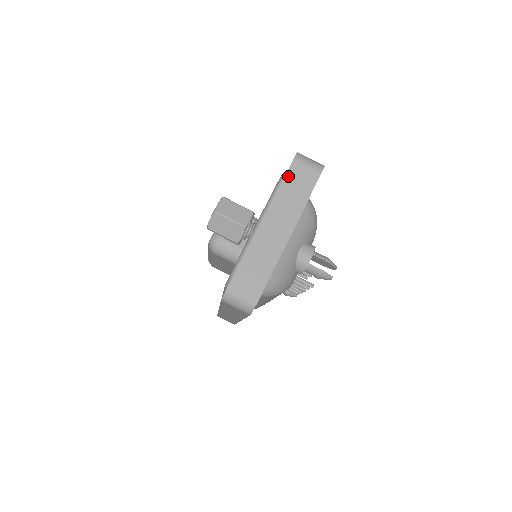
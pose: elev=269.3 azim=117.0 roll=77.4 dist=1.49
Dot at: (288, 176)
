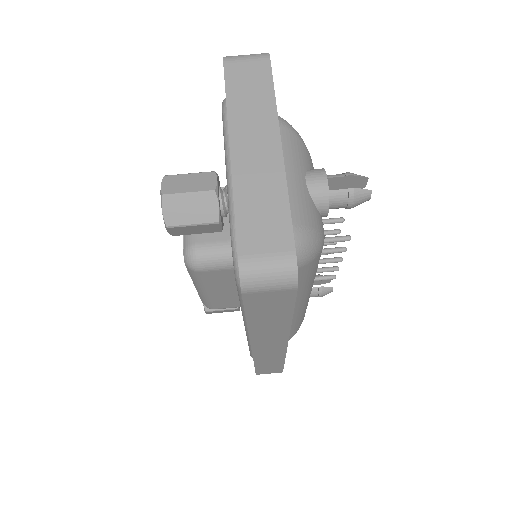
Dot at: (229, 83)
